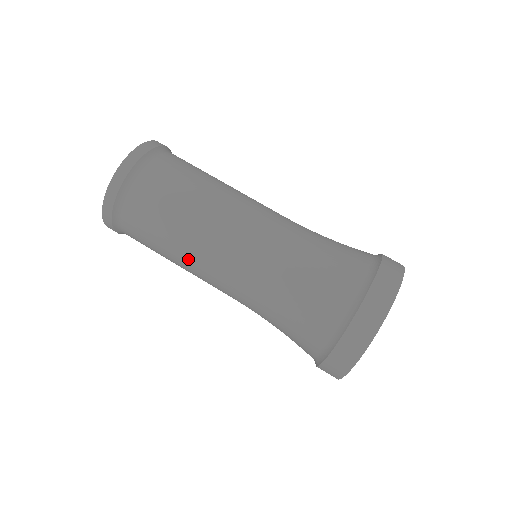
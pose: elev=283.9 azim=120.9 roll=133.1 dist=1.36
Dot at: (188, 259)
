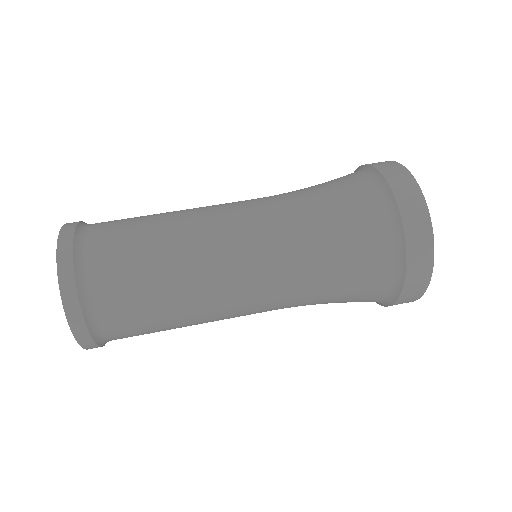
Dot at: (205, 312)
